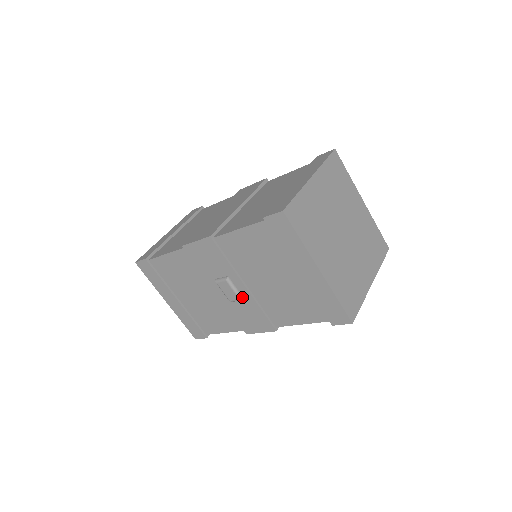
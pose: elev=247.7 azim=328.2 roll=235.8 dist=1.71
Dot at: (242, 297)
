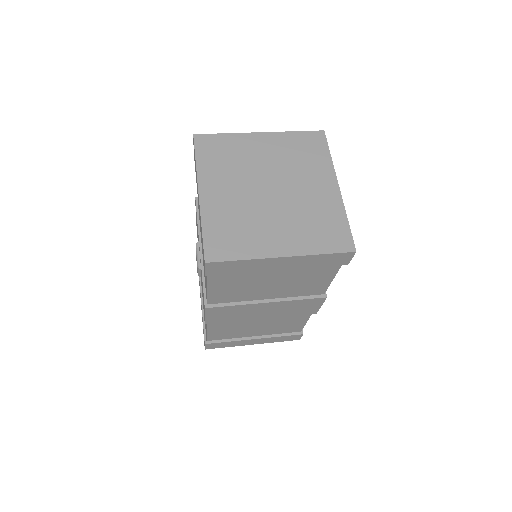
Dot at: (200, 266)
